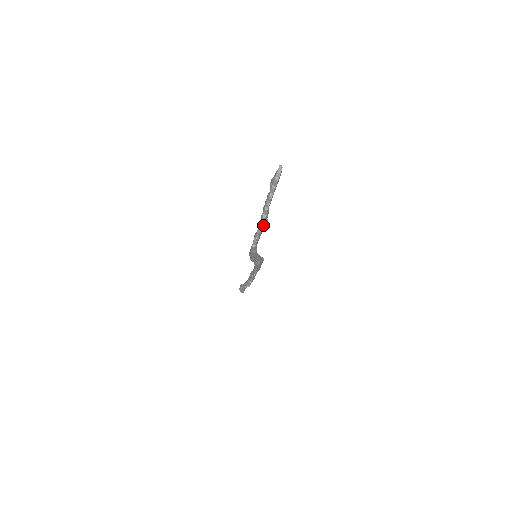
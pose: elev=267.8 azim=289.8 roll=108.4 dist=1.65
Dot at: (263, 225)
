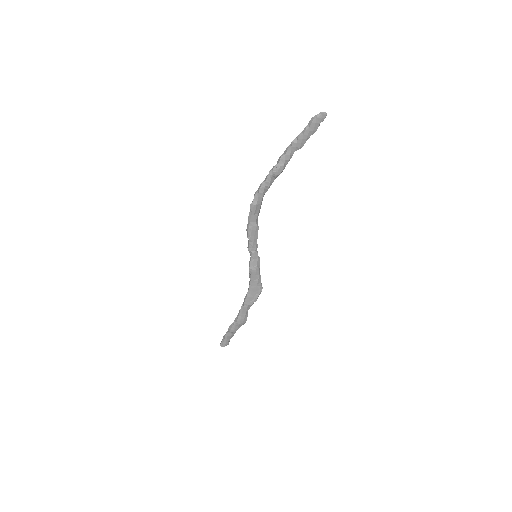
Dot at: (276, 164)
